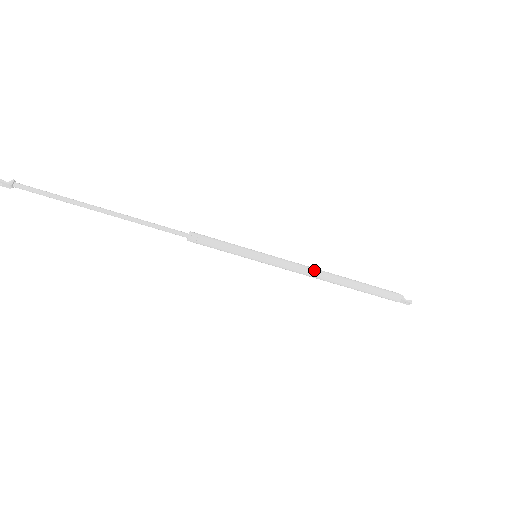
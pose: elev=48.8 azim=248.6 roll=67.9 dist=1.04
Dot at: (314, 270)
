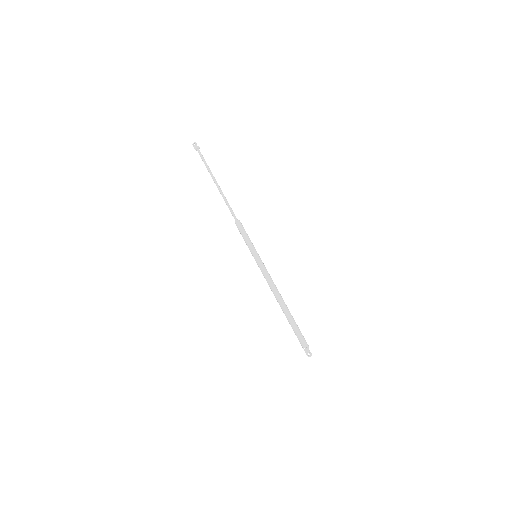
Dot at: (276, 287)
